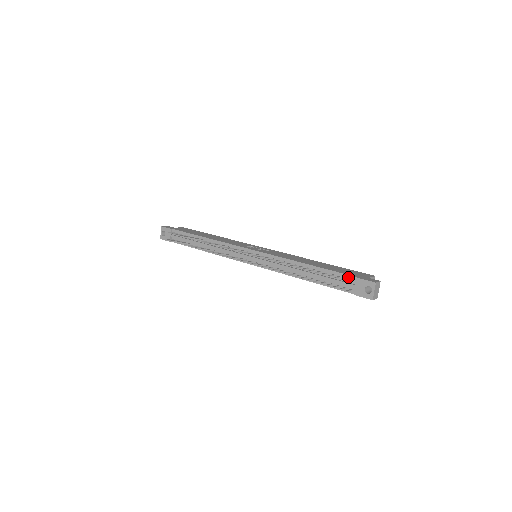
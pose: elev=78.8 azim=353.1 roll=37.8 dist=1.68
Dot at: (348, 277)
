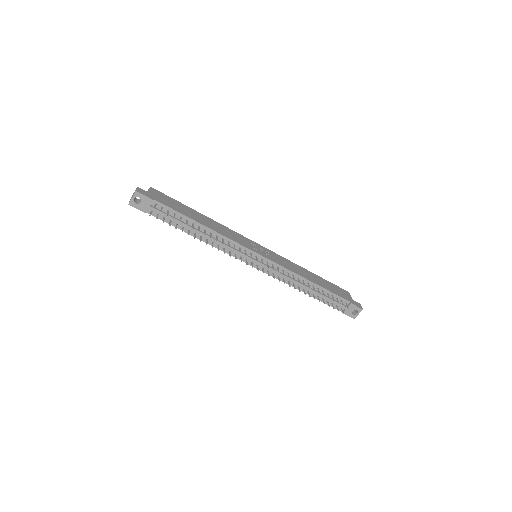
Dot at: (343, 300)
